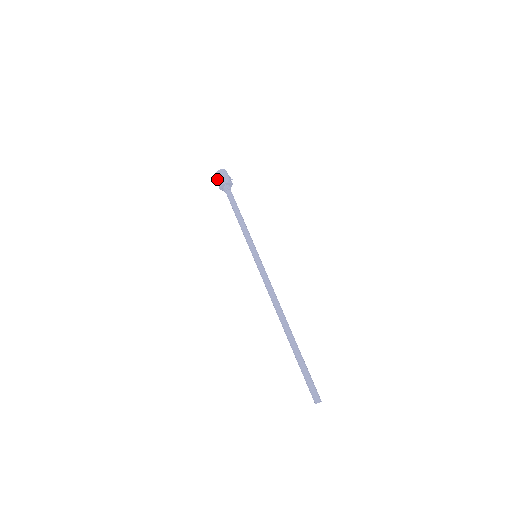
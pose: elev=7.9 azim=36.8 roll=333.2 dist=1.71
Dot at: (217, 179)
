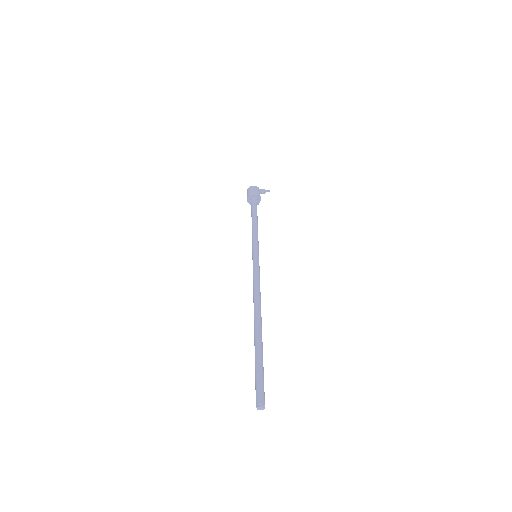
Dot at: occluded
